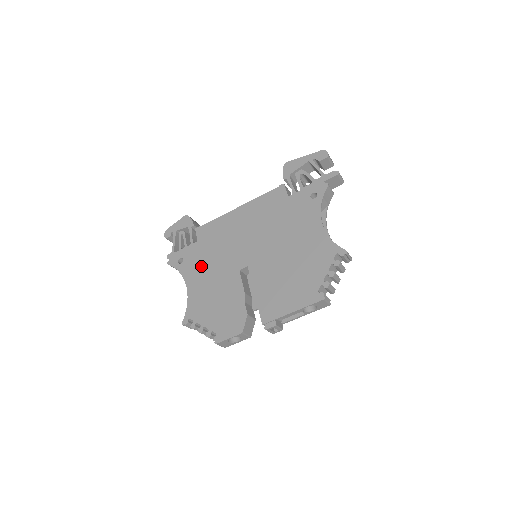
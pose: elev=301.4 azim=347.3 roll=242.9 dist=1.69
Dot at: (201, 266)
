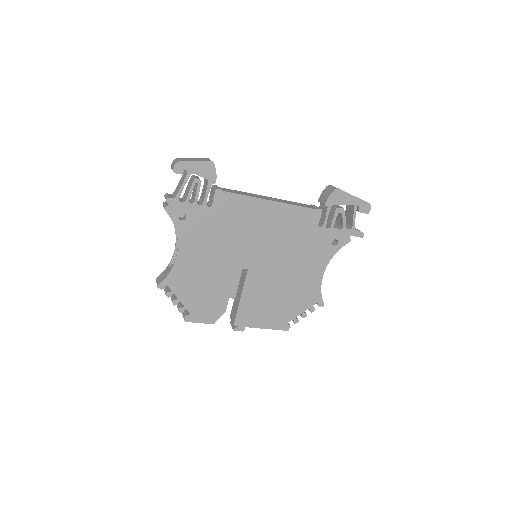
Dot at: (203, 239)
